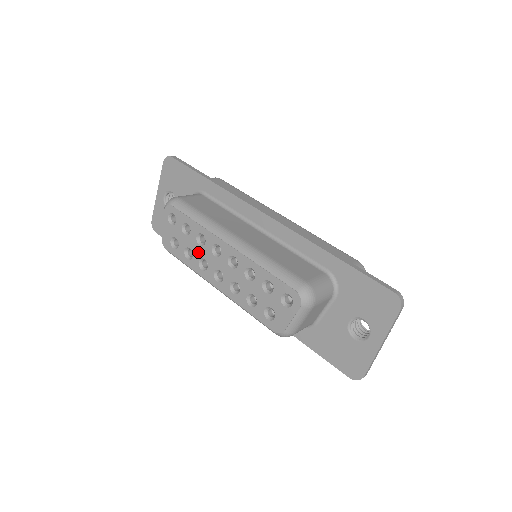
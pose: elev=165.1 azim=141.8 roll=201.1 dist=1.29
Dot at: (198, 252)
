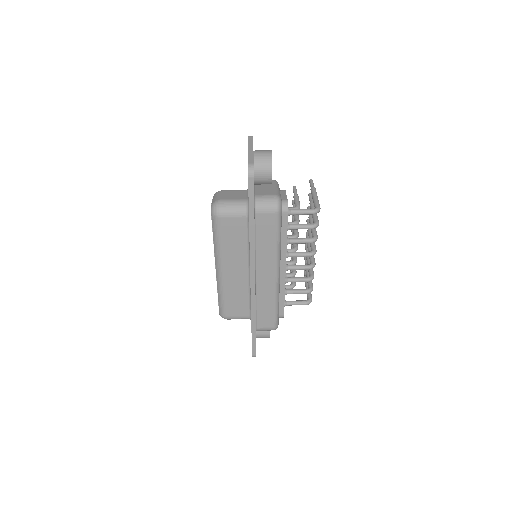
Dot at: occluded
